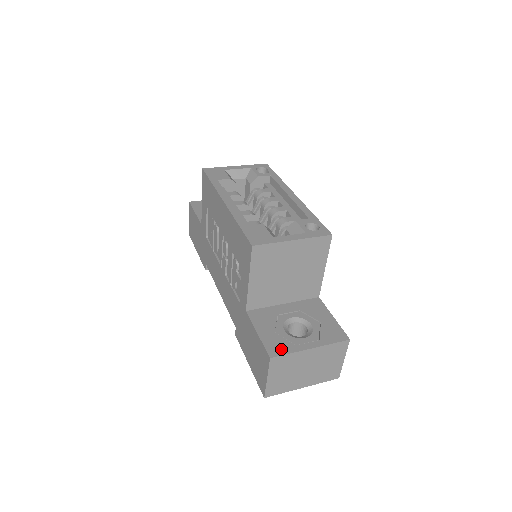
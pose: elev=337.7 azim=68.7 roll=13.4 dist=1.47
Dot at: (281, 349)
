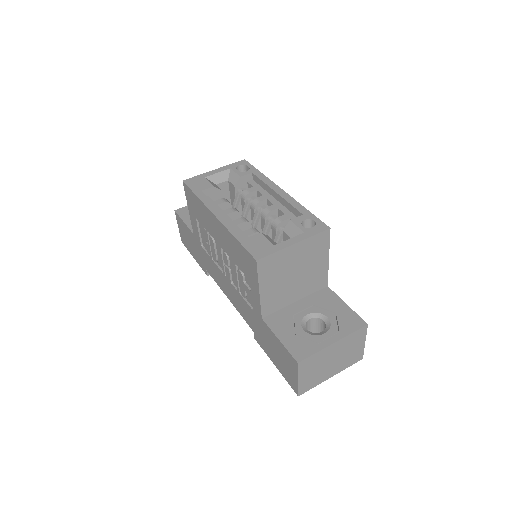
Dot at: (306, 351)
